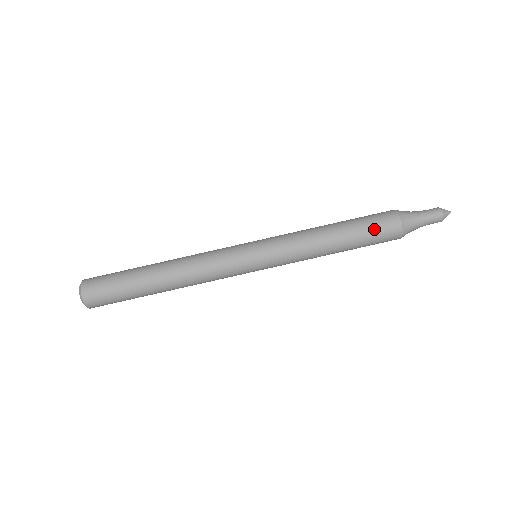
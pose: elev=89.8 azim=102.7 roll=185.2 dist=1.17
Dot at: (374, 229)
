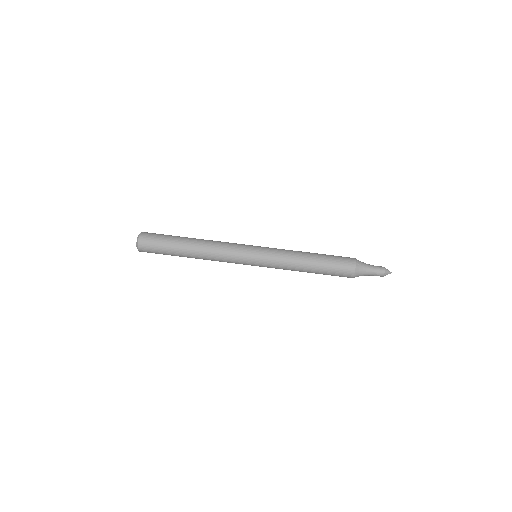
Dot at: (337, 259)
